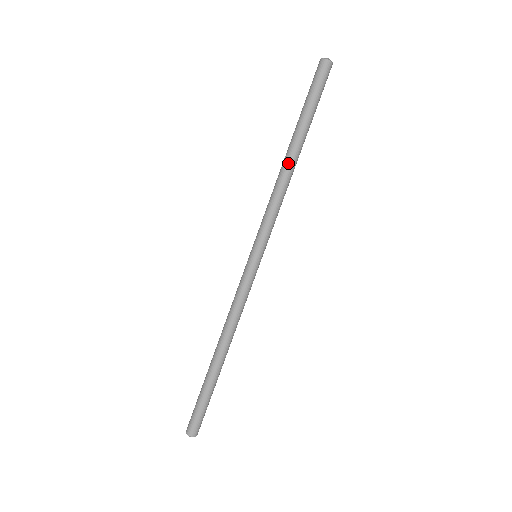
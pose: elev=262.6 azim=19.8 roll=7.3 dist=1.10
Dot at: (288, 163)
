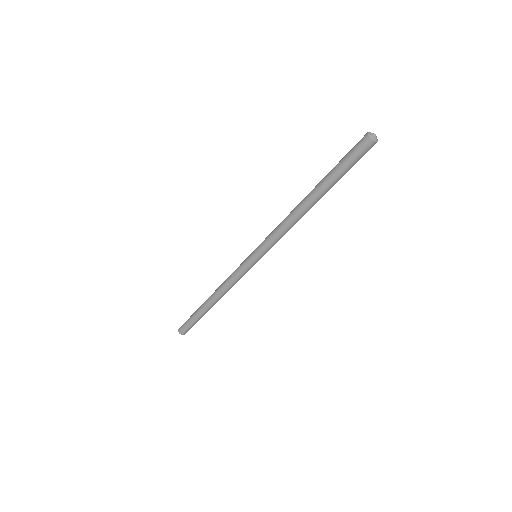
Dot at: (301, 205)
